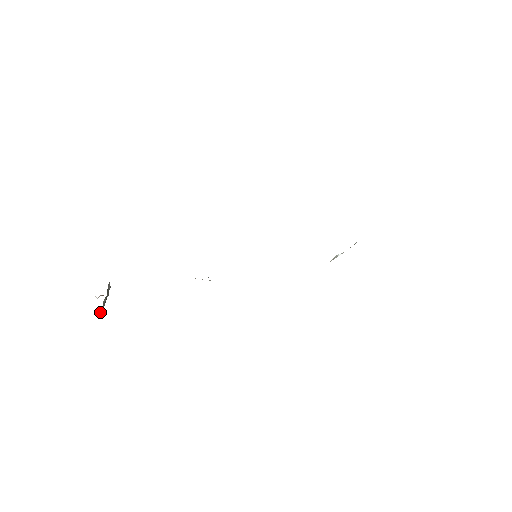
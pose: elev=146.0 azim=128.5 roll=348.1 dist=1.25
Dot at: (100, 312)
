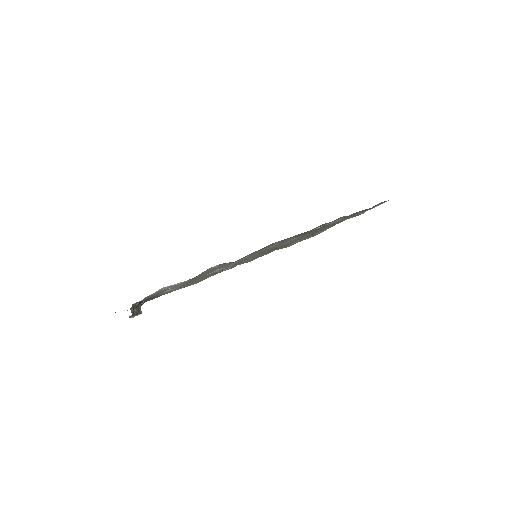
Dot at: (131, 310)
